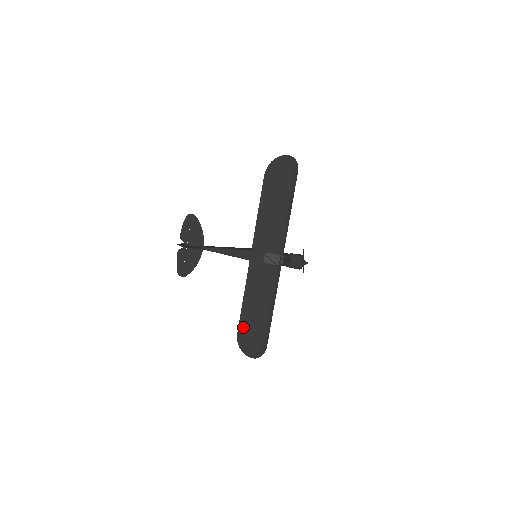
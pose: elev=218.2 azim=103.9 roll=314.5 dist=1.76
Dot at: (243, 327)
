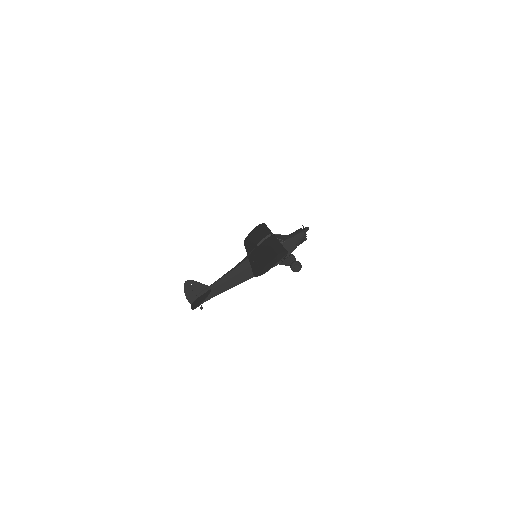
Dot at: (257, 269)
